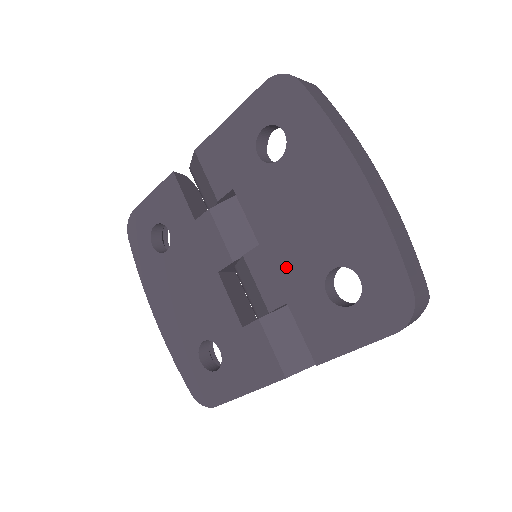
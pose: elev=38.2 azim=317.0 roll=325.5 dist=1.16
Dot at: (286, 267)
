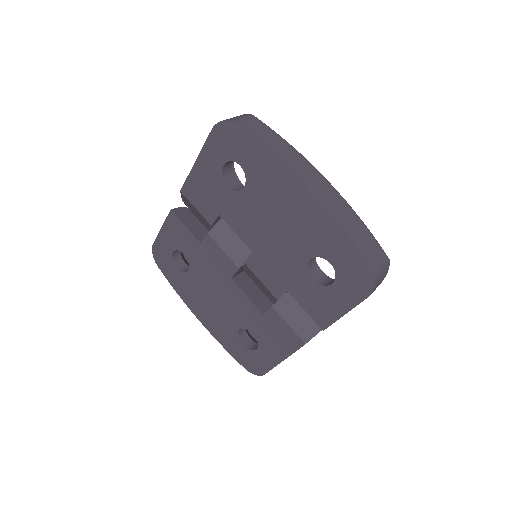
Dot at: (277, 265)
